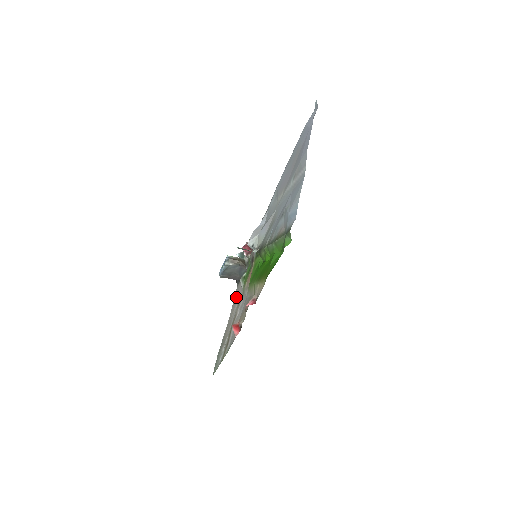
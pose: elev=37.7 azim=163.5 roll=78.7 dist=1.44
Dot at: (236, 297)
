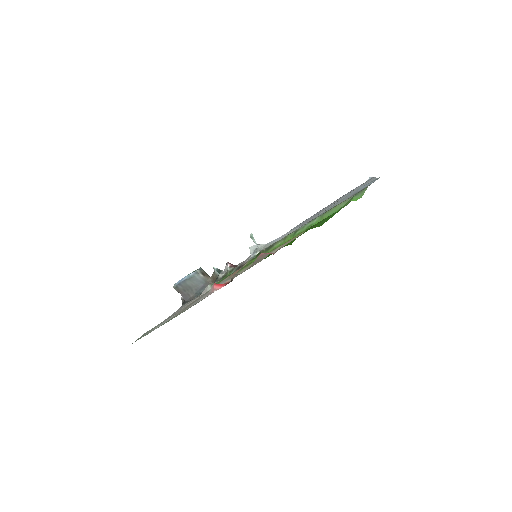
Dot at: (185, 305)
